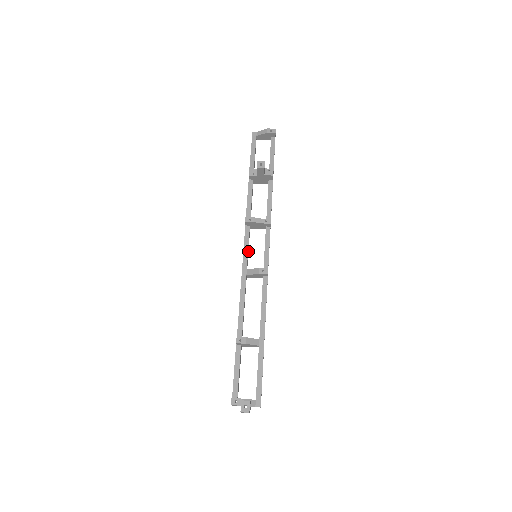
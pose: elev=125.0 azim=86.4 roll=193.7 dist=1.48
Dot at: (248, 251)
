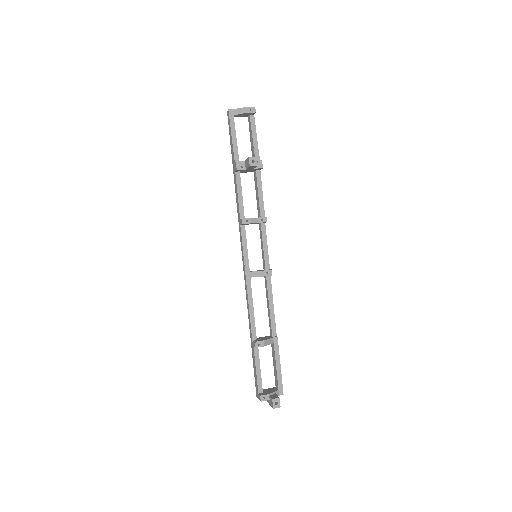
Dot at: occluded
